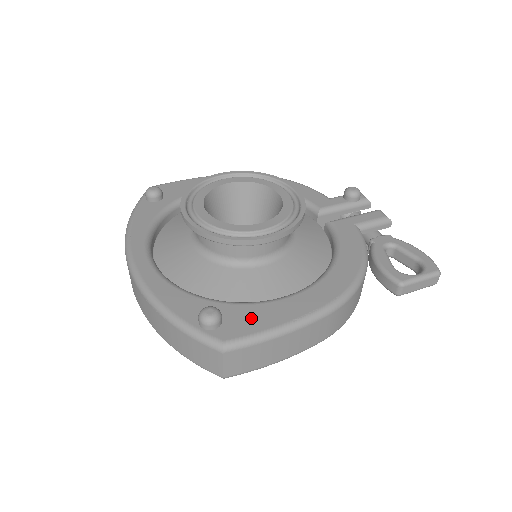
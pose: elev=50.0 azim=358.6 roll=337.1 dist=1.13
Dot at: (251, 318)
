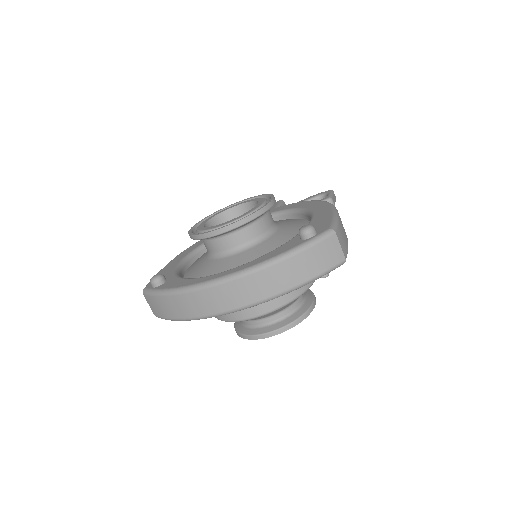
Dot at: (319, 224)
